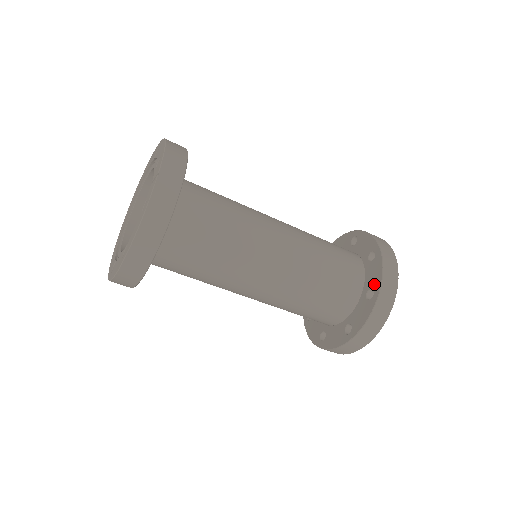
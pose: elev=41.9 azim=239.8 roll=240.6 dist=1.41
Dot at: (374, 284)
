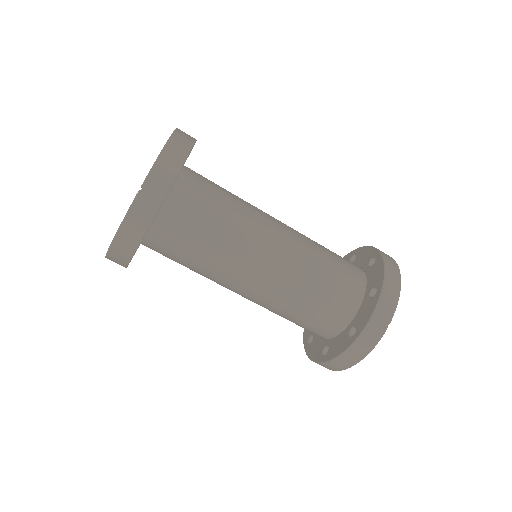
Dot at: (359, 324)
